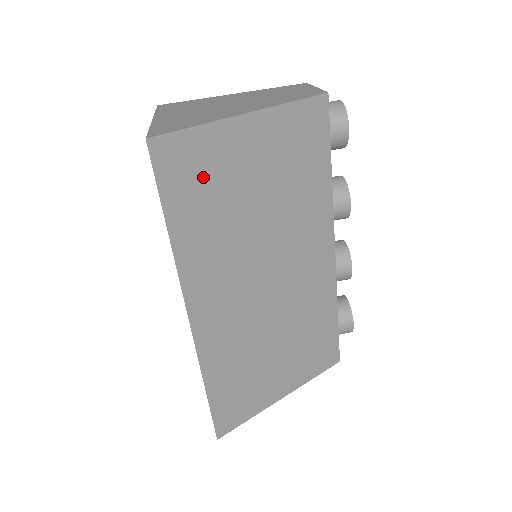
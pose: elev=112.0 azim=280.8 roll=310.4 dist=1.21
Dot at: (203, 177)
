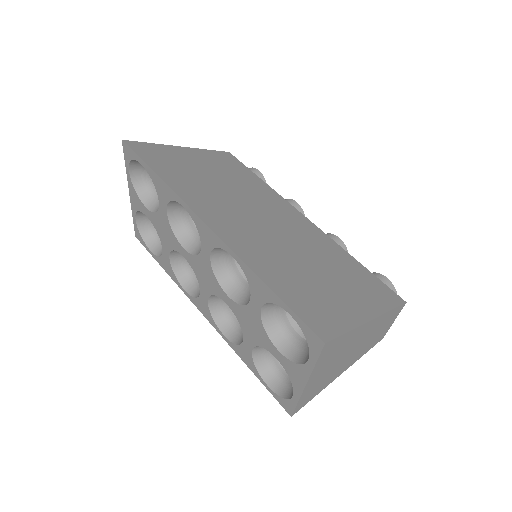
Dot at: (169, 161)
